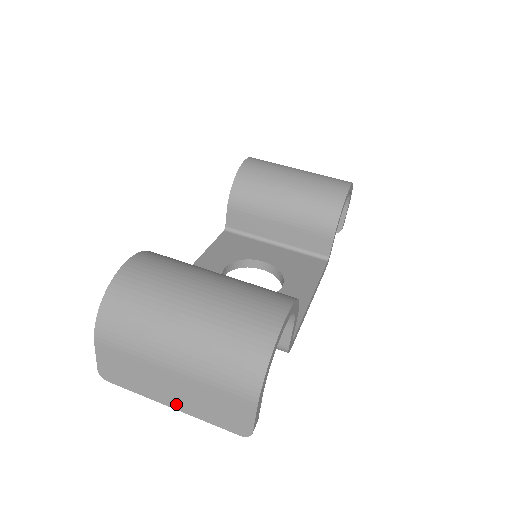
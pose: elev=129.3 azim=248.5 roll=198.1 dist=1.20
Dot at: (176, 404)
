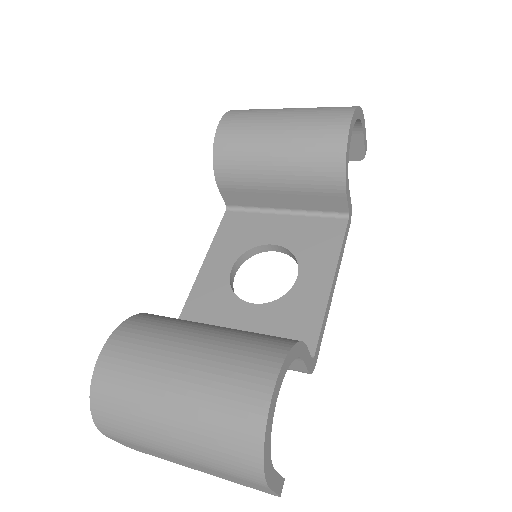
Dot at: (202, 471)
